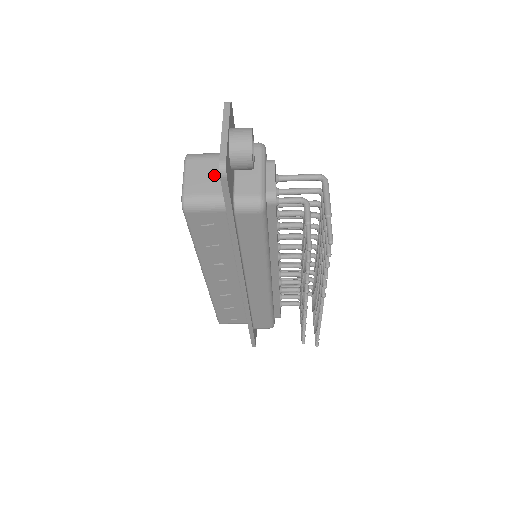
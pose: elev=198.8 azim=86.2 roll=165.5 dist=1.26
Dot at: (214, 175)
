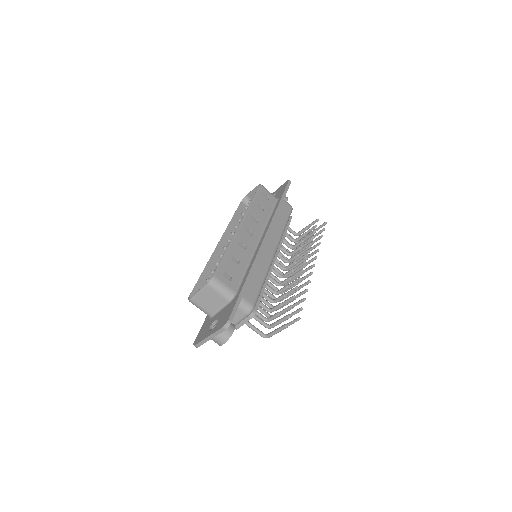
Dot at: occluded
